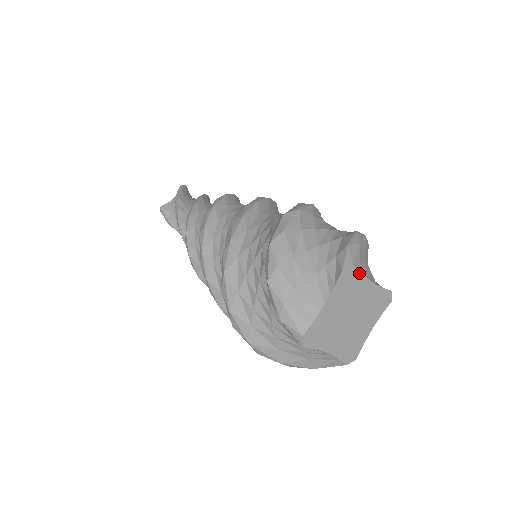
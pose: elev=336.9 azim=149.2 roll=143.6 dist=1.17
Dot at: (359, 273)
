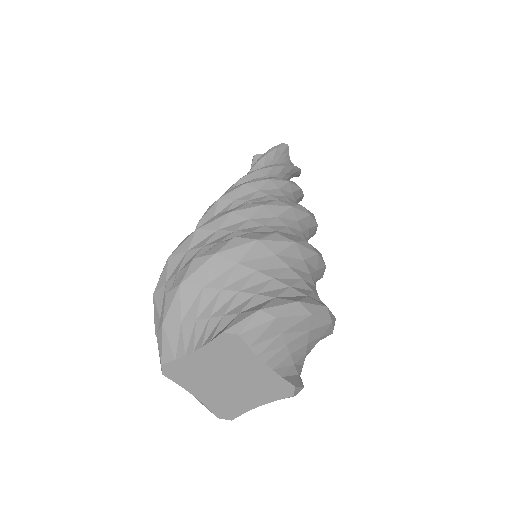
Dot at: (247, 346)
